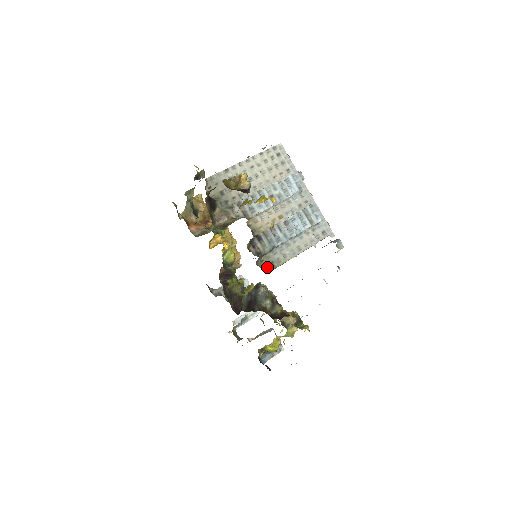
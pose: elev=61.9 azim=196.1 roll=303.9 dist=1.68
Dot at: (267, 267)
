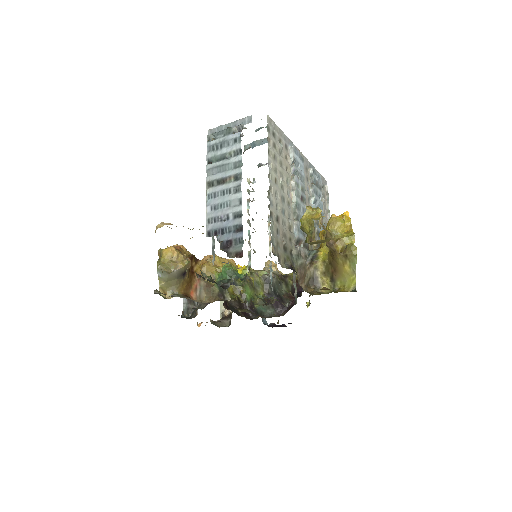
Dot at: occluded
